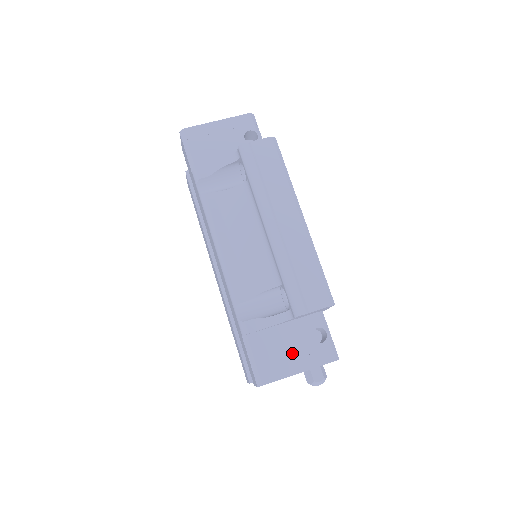
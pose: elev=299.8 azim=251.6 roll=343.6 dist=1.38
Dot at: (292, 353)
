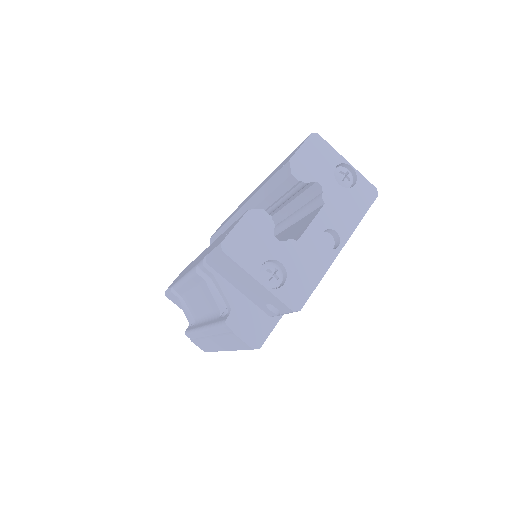
Dot at: occluded
